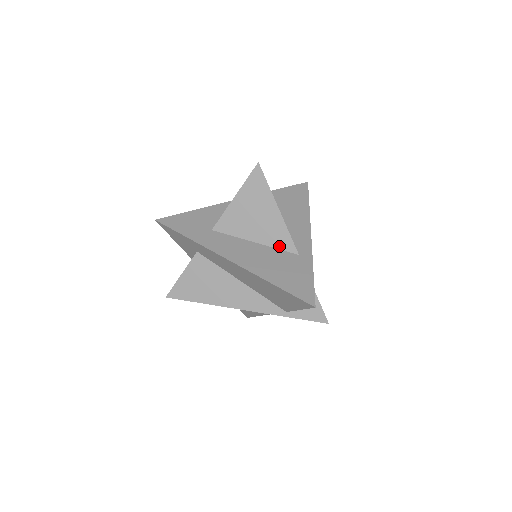
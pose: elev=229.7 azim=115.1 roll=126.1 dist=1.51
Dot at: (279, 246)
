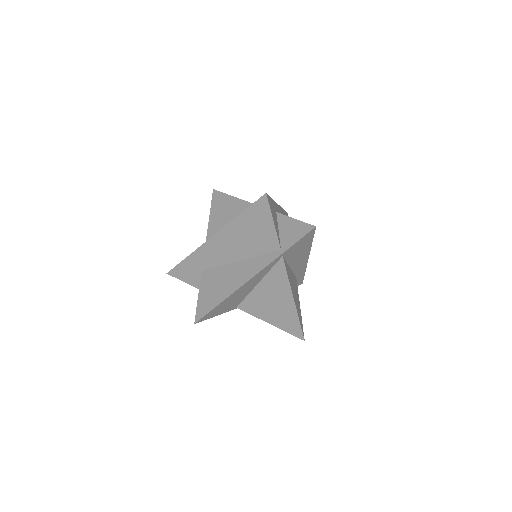
Dot at: occluded
